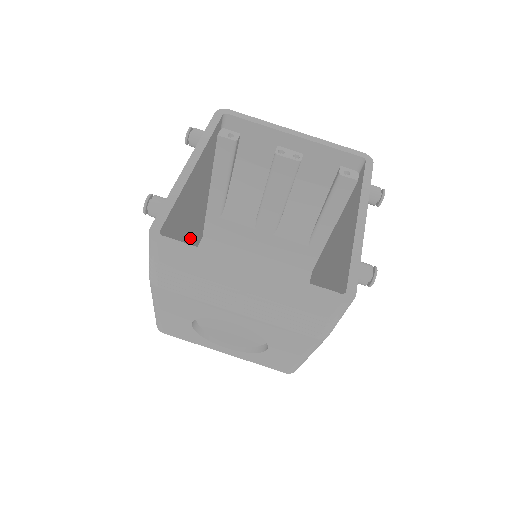
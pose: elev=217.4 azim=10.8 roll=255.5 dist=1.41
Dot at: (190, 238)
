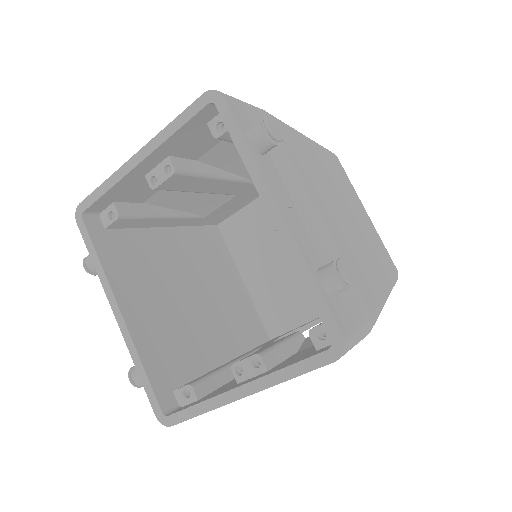
Dot at: (204, 279)
